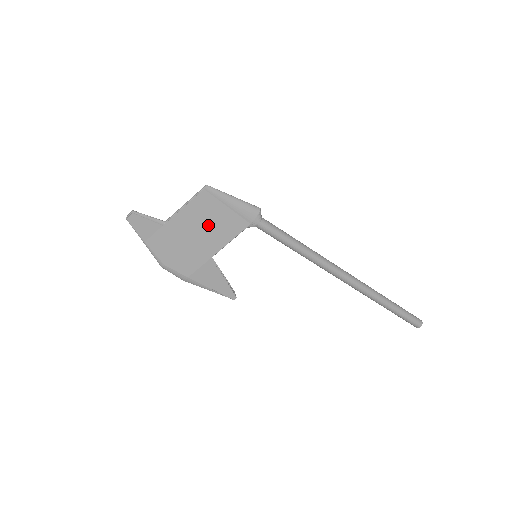
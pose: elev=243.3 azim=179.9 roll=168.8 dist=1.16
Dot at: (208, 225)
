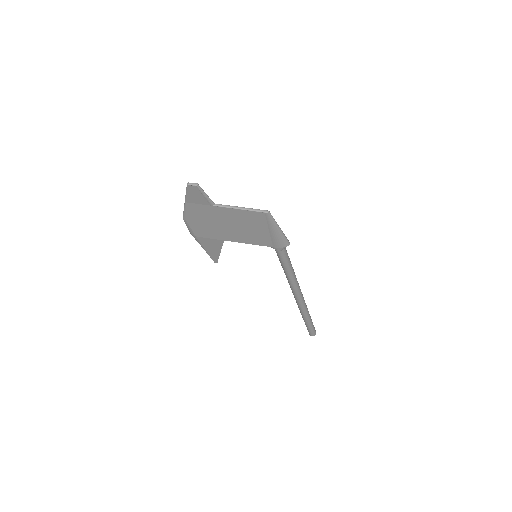
Dot at: (243, 228)
